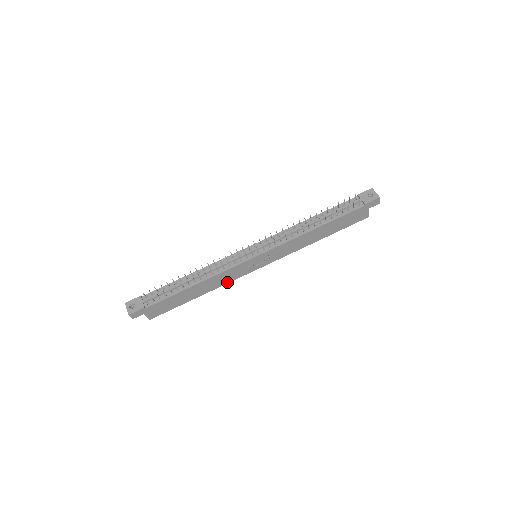
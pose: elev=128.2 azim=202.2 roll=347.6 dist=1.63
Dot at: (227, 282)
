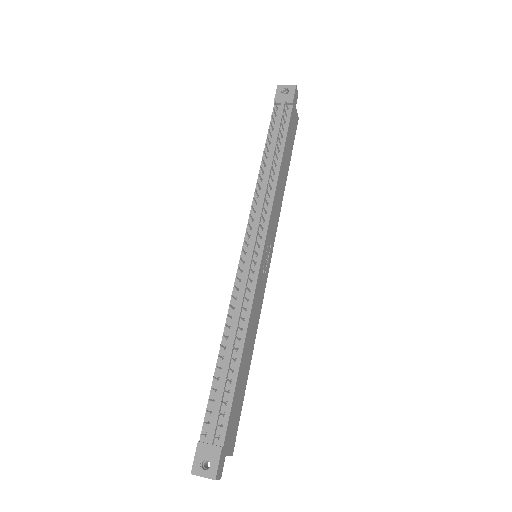
Dot at: (259, 315)
